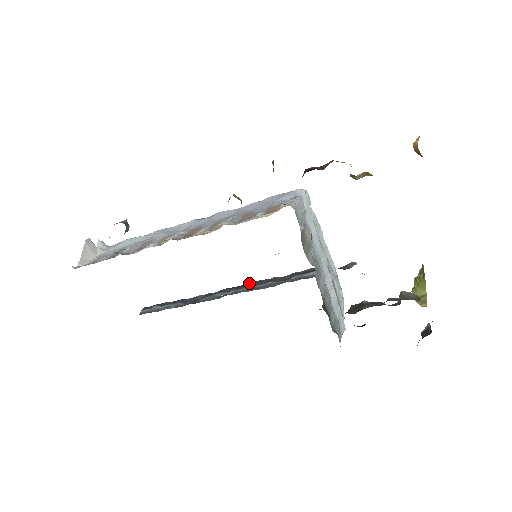
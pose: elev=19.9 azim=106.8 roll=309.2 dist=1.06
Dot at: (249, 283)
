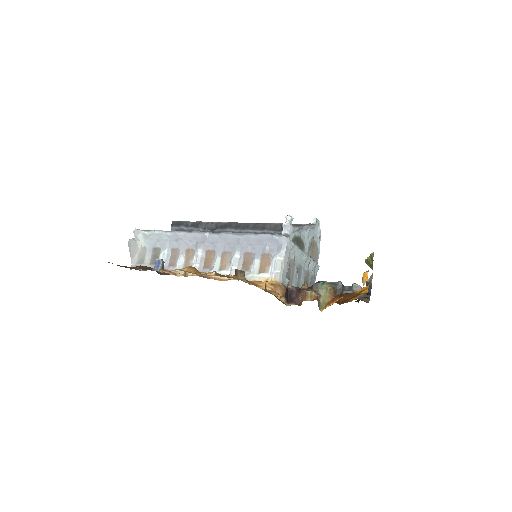
Dot at: (250, 224)
